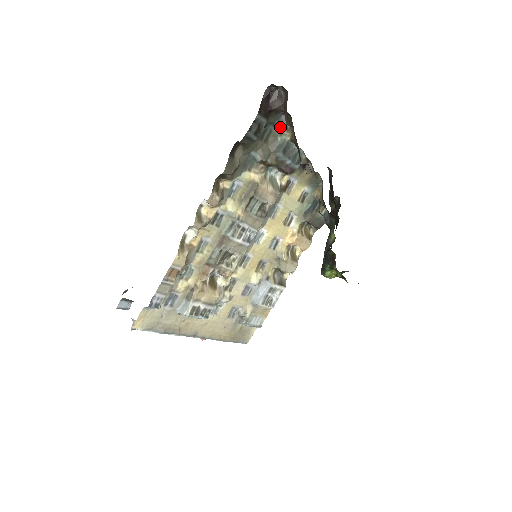
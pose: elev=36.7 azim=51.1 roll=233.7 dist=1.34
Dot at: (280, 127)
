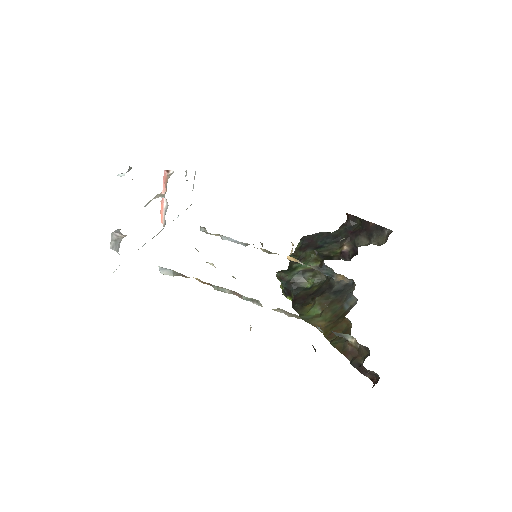
Dot at: occluded
